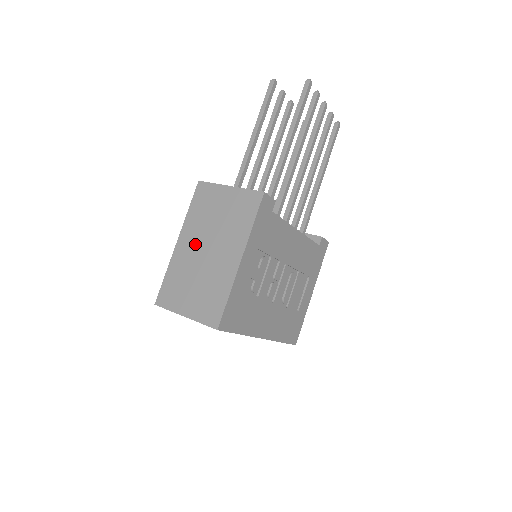
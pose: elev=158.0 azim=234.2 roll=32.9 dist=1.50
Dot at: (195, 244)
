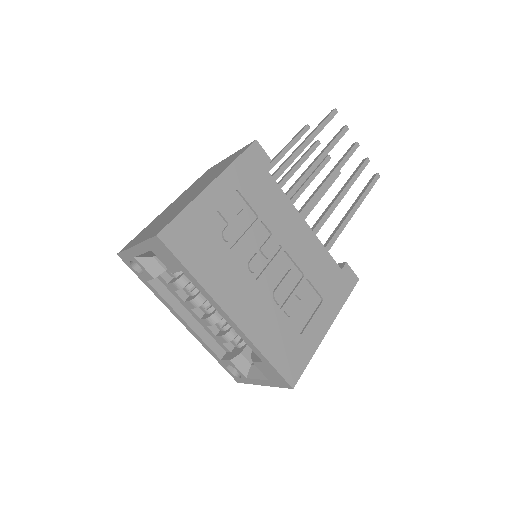
Dot at: (180, 199)
